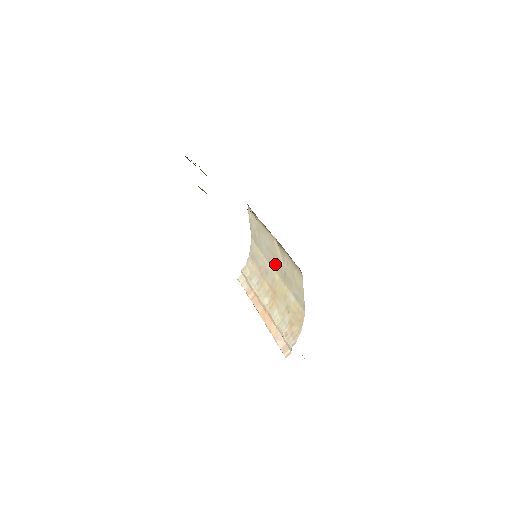
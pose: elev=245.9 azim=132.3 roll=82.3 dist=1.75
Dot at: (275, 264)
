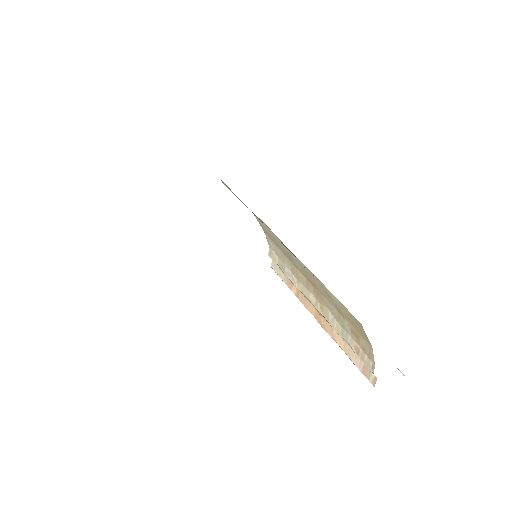
Dot at: occluded
